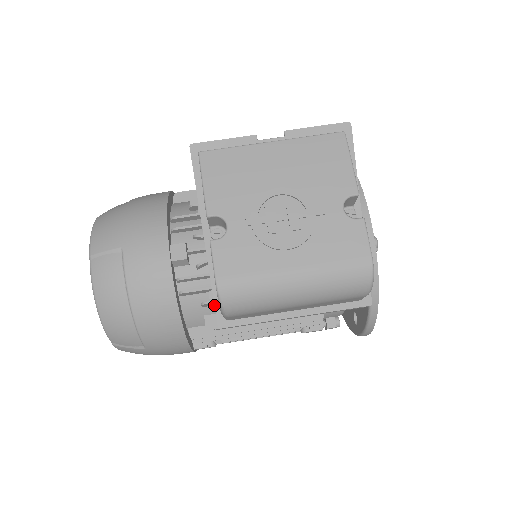
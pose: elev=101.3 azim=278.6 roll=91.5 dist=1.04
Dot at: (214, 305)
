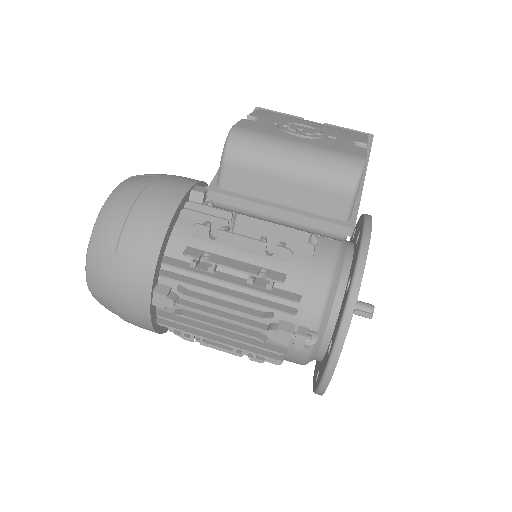
Dot at: (214, 176)
